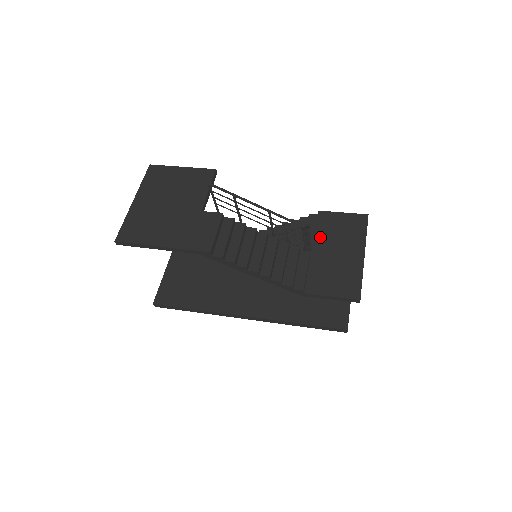
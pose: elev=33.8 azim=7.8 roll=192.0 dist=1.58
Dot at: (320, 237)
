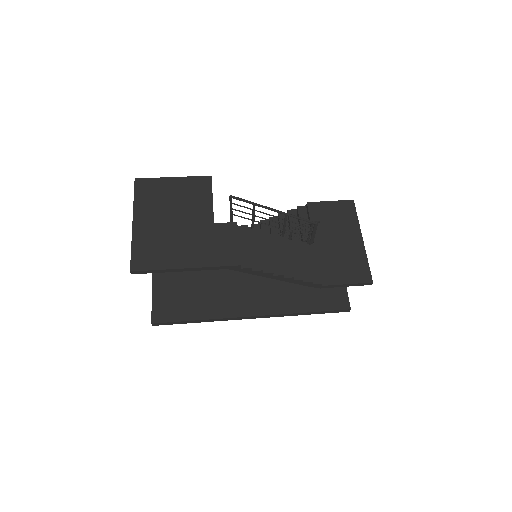
Dot at: (318, 228)
